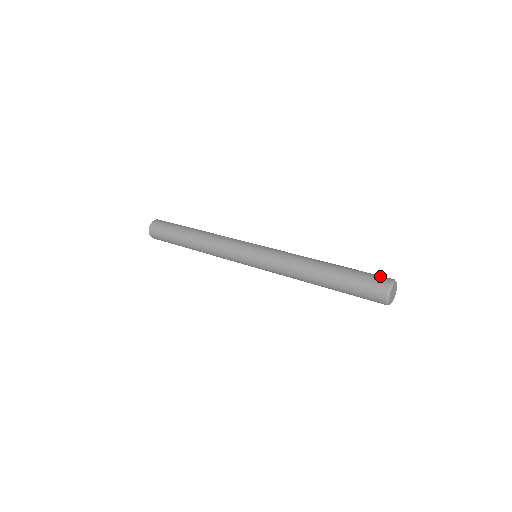
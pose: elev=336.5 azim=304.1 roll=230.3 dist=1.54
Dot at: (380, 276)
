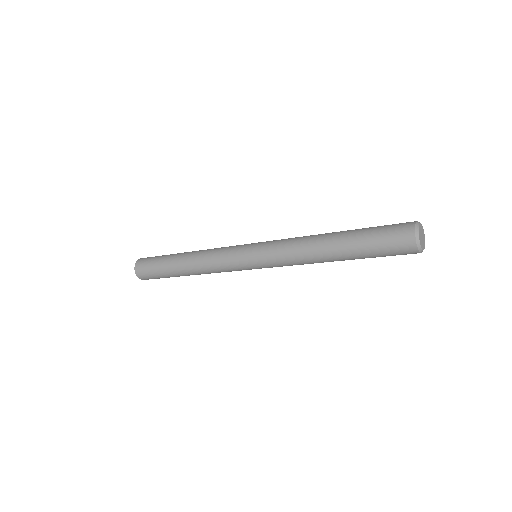
Dot at: (400, 223)
